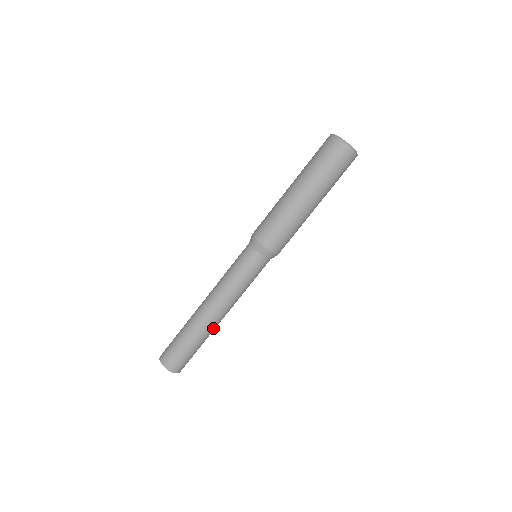
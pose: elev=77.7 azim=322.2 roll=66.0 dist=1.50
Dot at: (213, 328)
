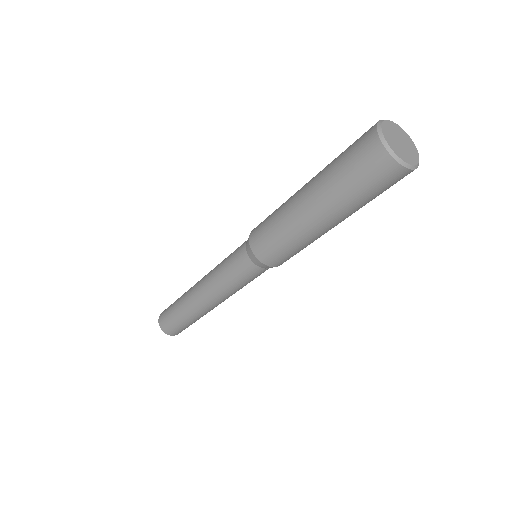
Dot at: occluded
